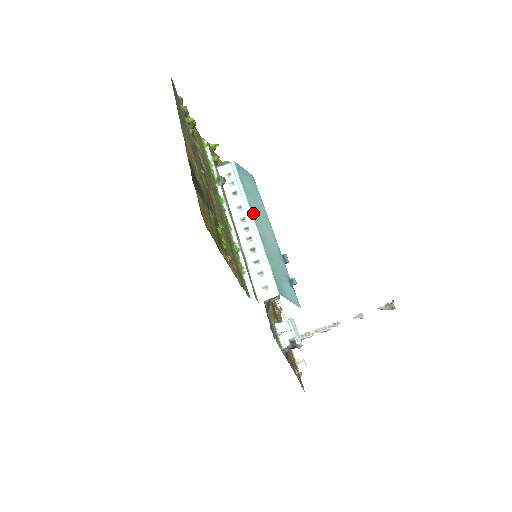
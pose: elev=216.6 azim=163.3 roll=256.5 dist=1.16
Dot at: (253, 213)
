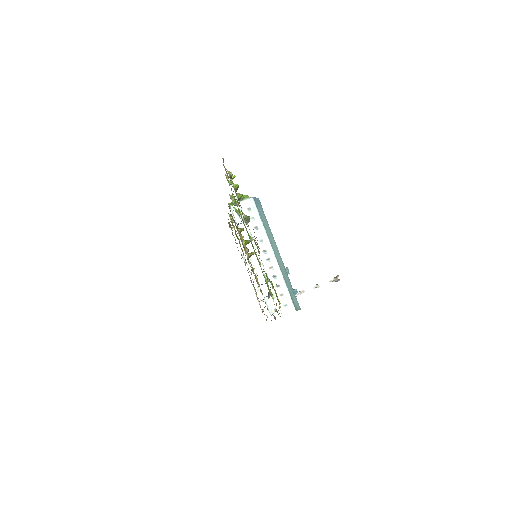
Dot at: (272, 246)
